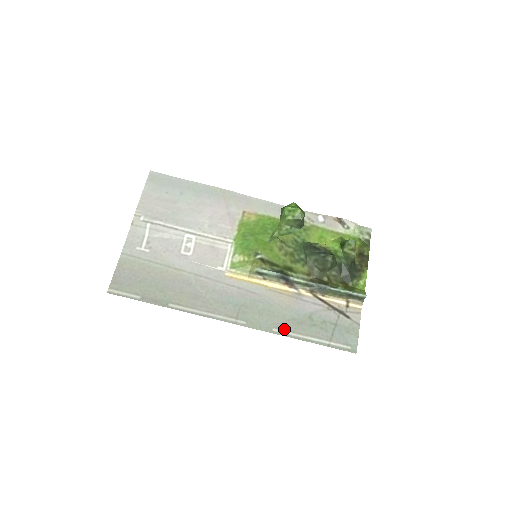
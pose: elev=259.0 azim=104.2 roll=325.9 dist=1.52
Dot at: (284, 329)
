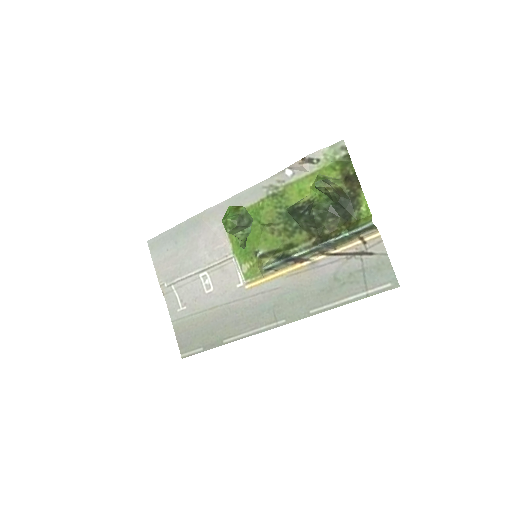
Dot at: (319, 306)
